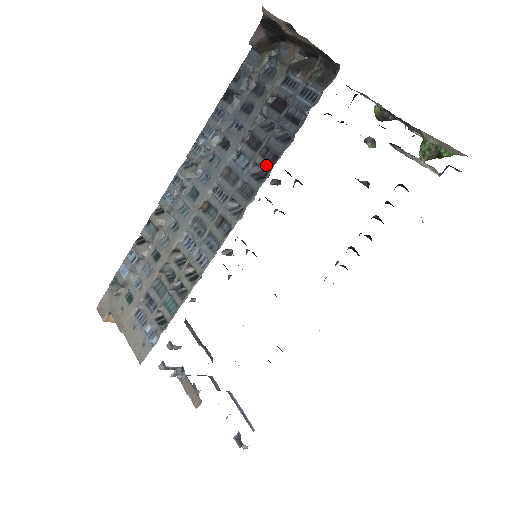
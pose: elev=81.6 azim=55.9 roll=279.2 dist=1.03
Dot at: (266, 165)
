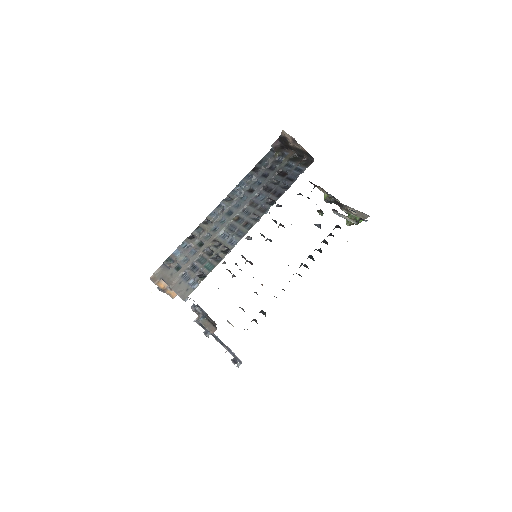
Dot at: (275, 198)
